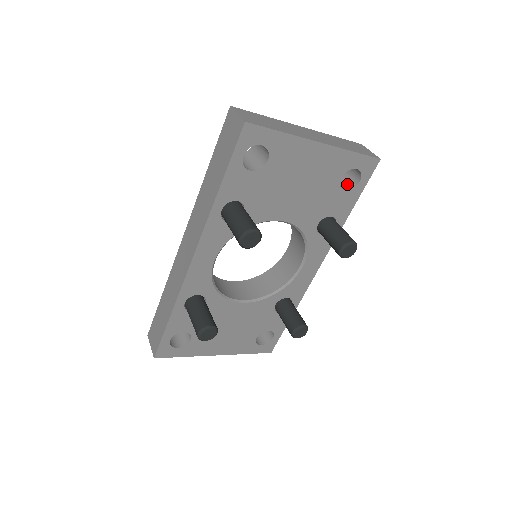
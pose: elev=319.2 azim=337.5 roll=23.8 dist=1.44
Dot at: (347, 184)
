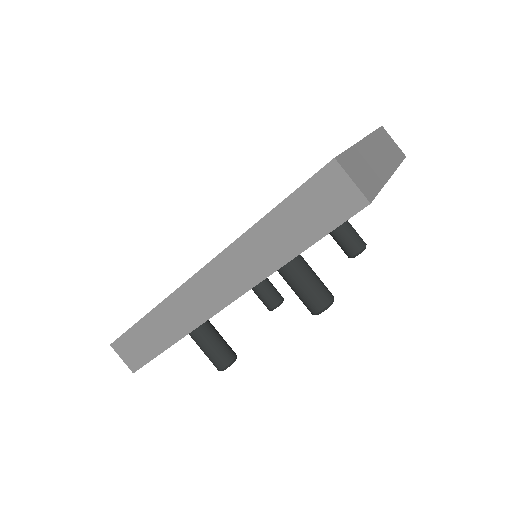
Dot at: occluded
